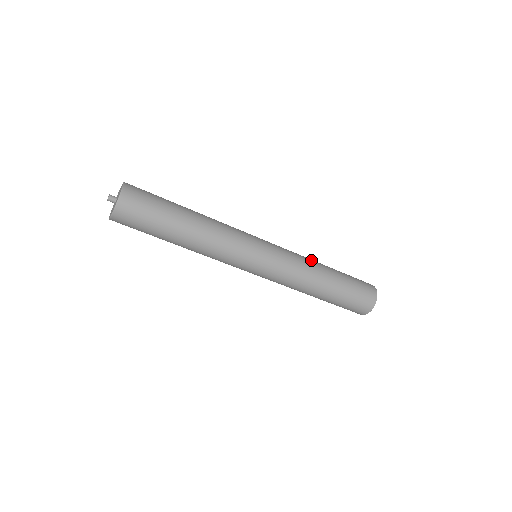
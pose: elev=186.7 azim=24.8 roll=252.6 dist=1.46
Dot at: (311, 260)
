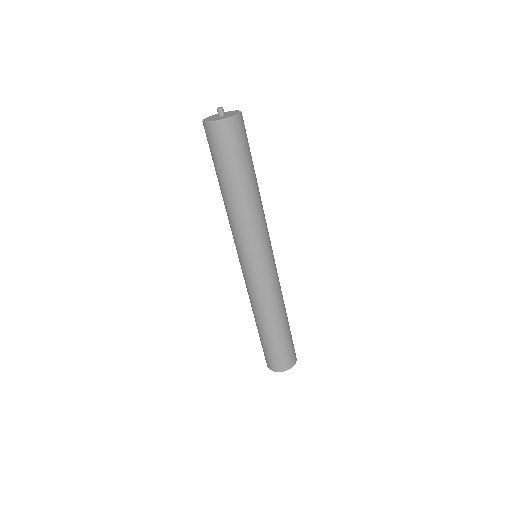
Dot at: occluded
